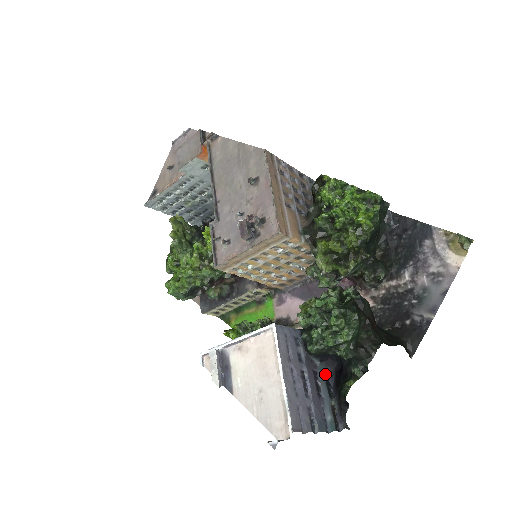
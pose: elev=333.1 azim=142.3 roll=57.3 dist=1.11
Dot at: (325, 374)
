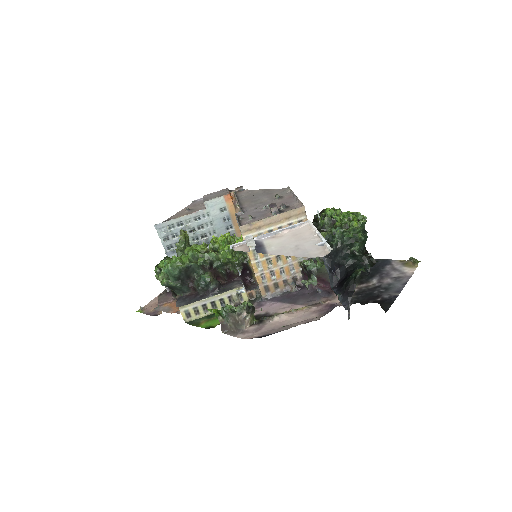
Dot at: (330, 283)
